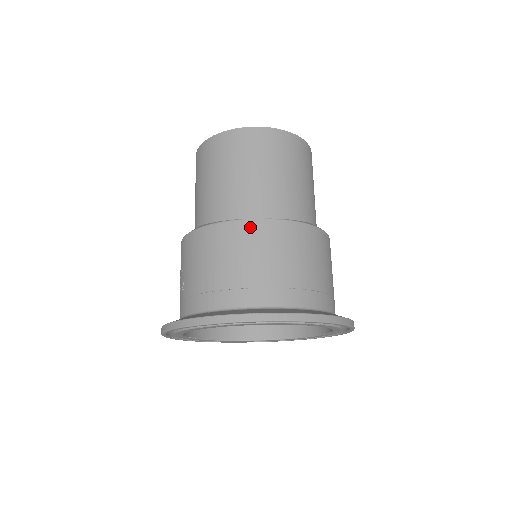
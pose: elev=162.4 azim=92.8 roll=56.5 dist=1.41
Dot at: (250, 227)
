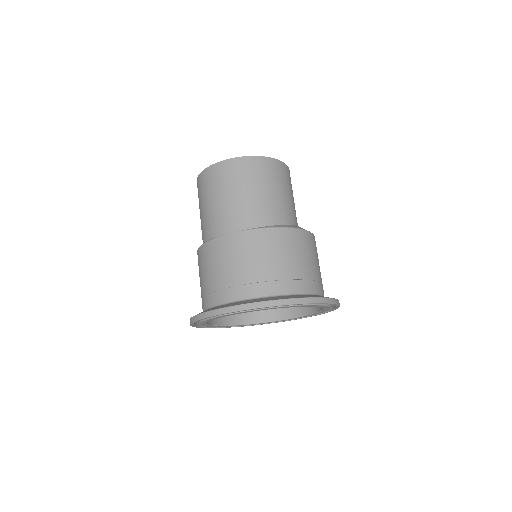
Dot at: (225, 241)
